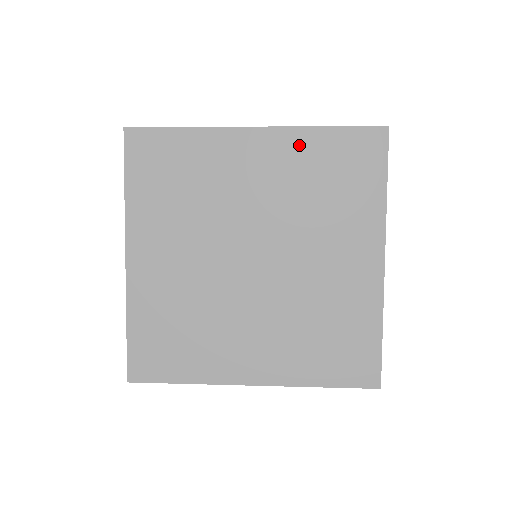
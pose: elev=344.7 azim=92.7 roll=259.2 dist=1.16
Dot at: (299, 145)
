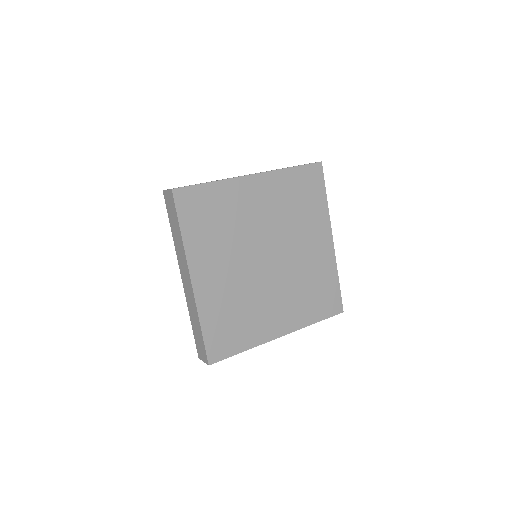
Dot at: (280, 181)
